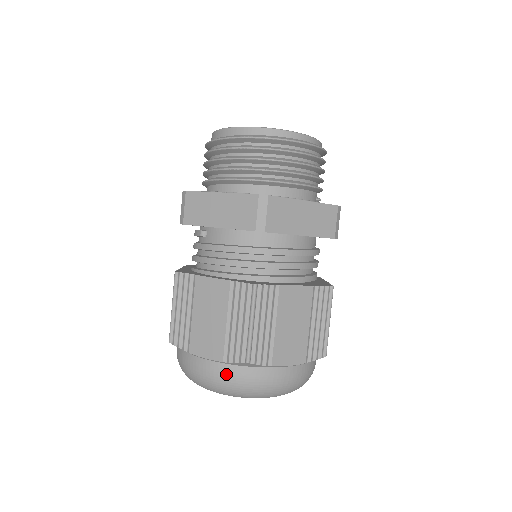
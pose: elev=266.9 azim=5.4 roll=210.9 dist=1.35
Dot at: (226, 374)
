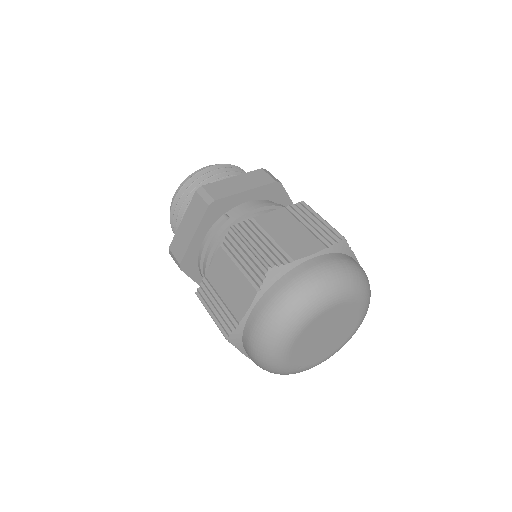
Dot at: (335, 259)
